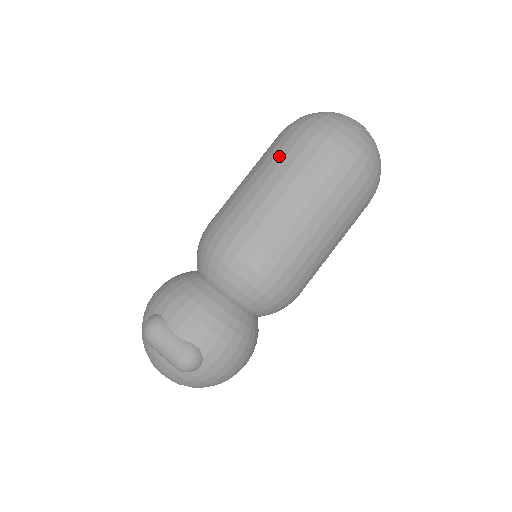
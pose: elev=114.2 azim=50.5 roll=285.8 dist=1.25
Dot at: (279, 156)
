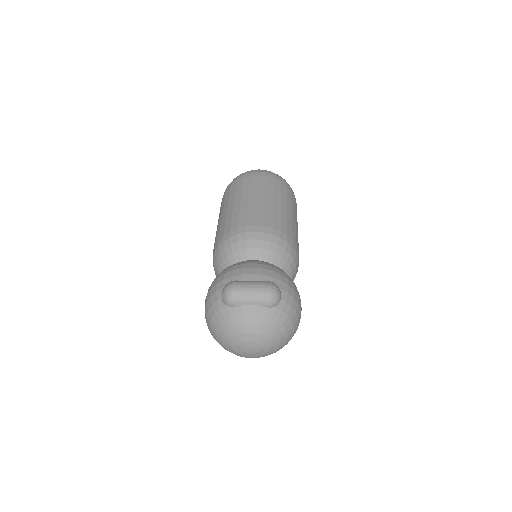
Dot at: (238, 190)
